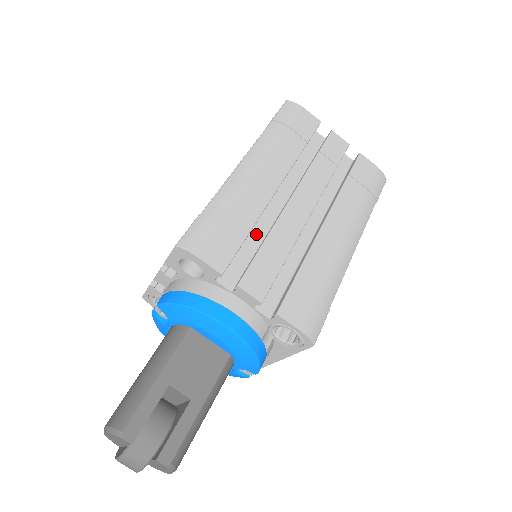
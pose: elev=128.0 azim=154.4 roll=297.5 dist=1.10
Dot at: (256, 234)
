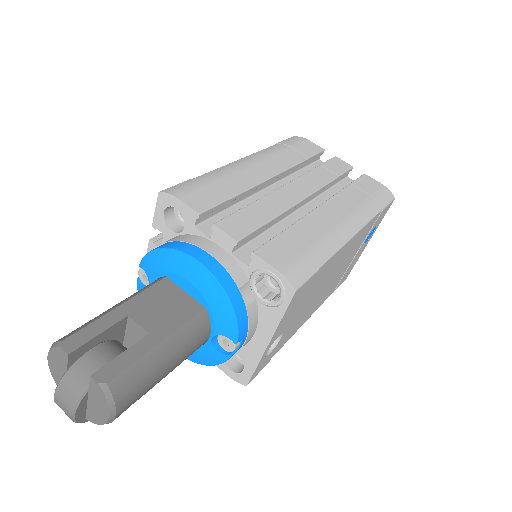
Dot at: occluded
